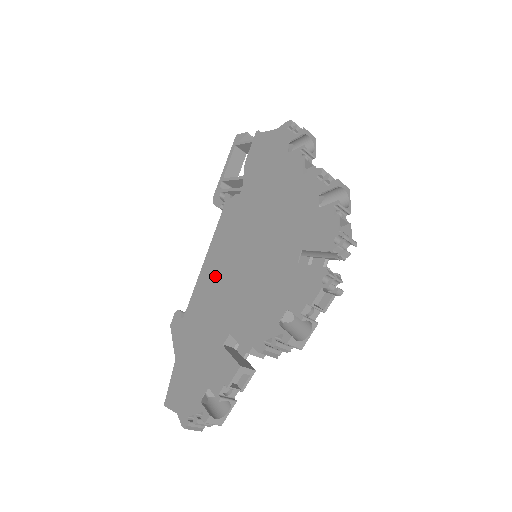
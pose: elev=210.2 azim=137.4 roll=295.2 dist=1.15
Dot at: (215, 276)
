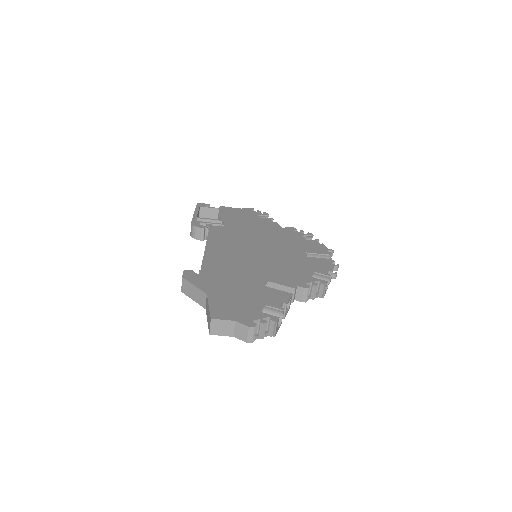
Dot at: (227, 256)
